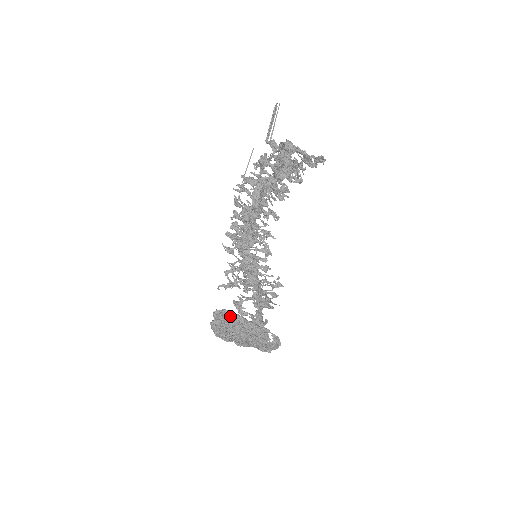
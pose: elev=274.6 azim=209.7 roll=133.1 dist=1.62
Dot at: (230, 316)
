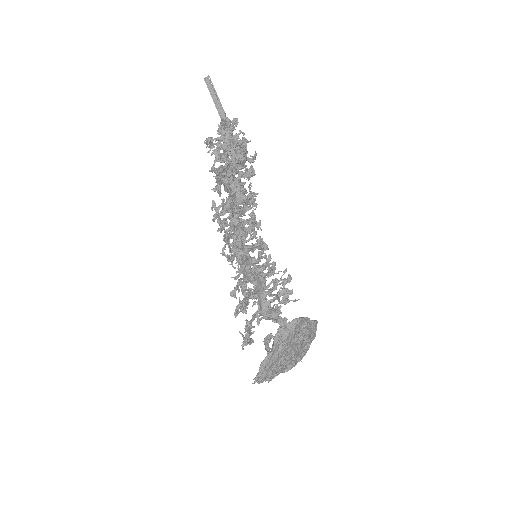
Dot at: (300, 325)
